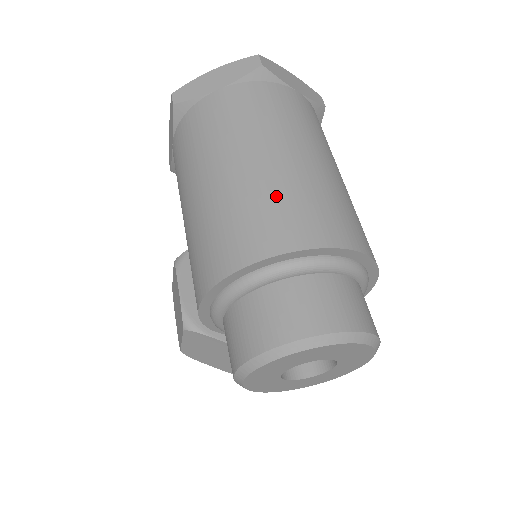
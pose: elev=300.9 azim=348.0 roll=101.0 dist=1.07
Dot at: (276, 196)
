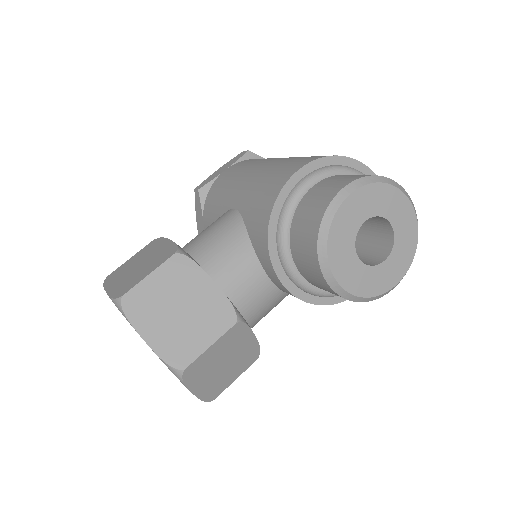
Dot at: occluded
